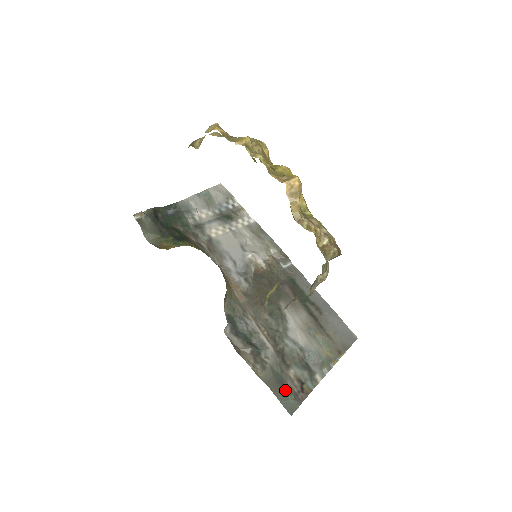
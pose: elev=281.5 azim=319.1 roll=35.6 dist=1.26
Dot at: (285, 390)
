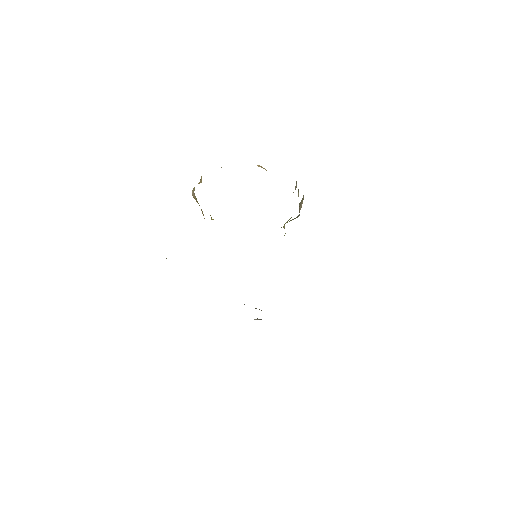
Dot at: occluded
